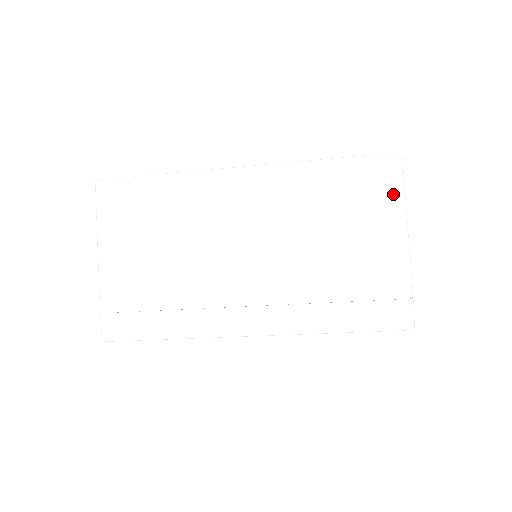
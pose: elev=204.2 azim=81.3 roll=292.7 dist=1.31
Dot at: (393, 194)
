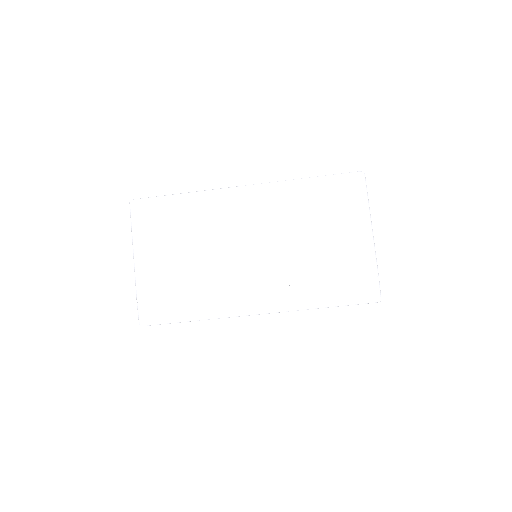
Dot at: (360, 202)
